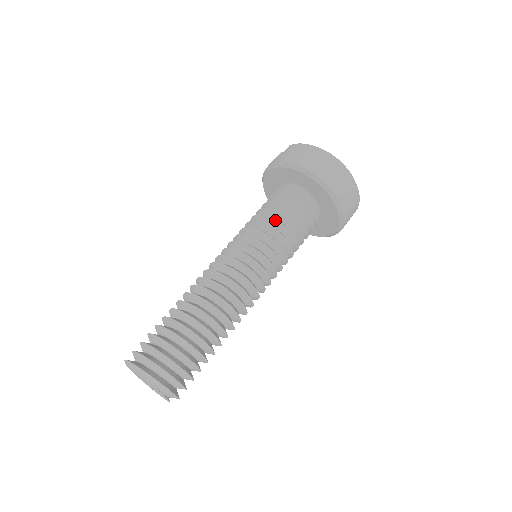
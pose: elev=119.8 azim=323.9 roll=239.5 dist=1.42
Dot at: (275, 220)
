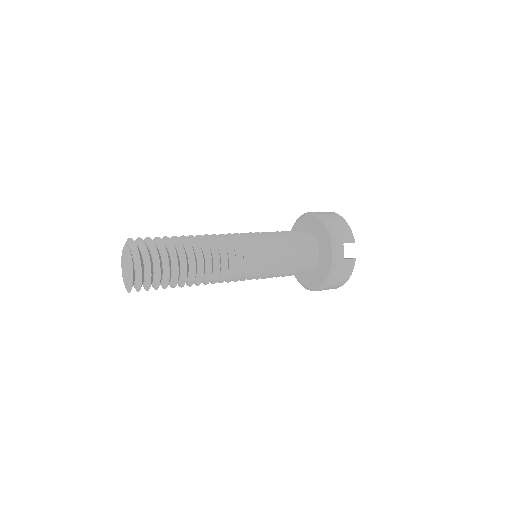
Dot at: occluded
